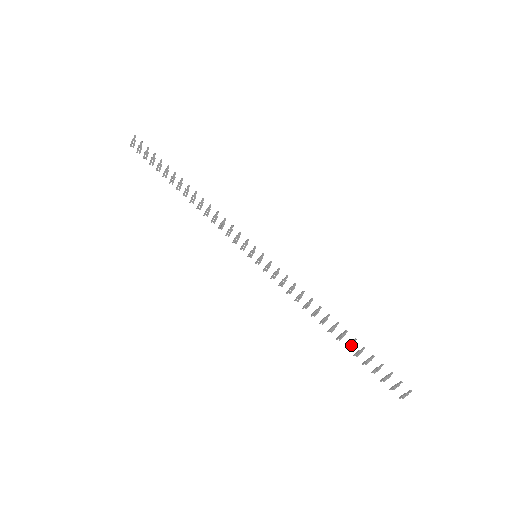
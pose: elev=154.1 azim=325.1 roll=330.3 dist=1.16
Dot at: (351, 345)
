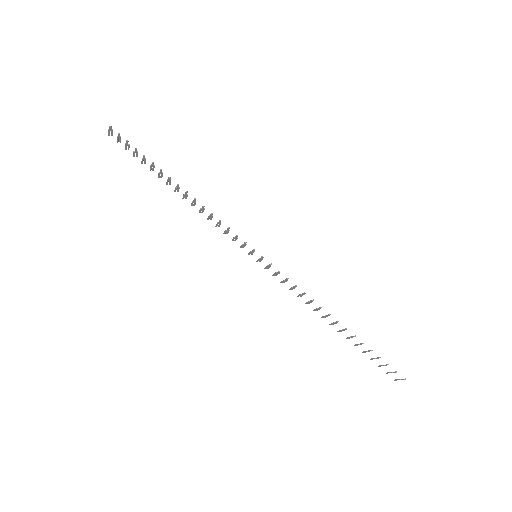
Dot at: occluded
